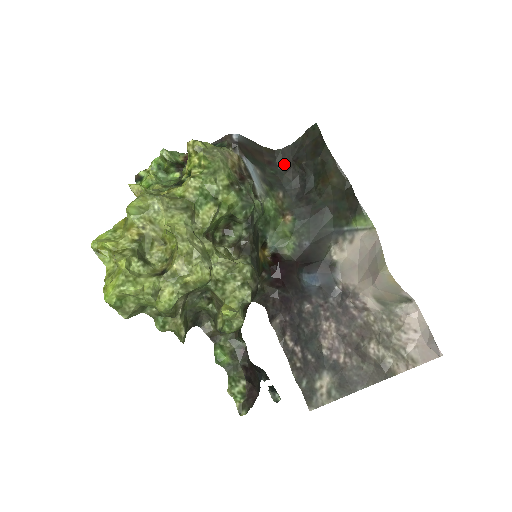
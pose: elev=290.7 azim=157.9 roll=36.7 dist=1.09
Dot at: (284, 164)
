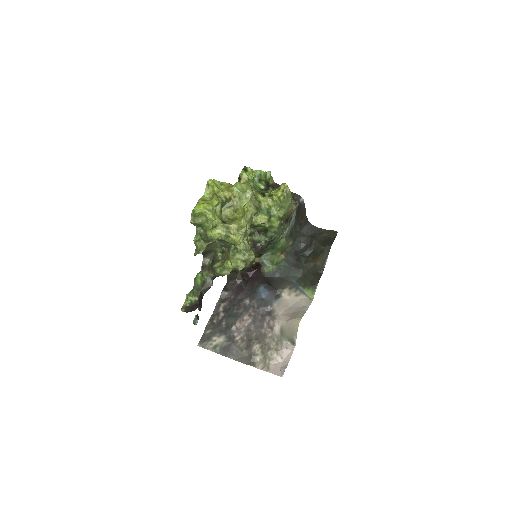
Dot at: (306, 232)
